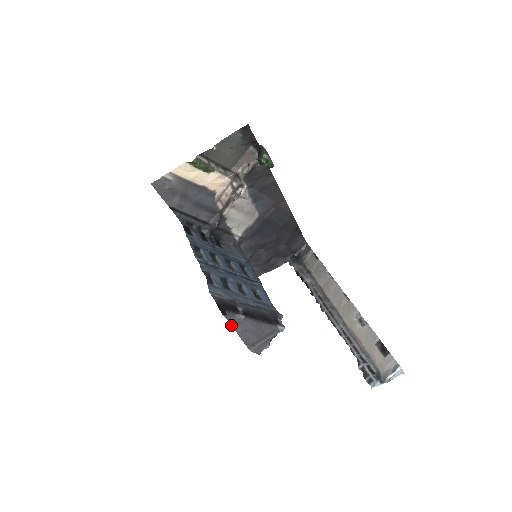
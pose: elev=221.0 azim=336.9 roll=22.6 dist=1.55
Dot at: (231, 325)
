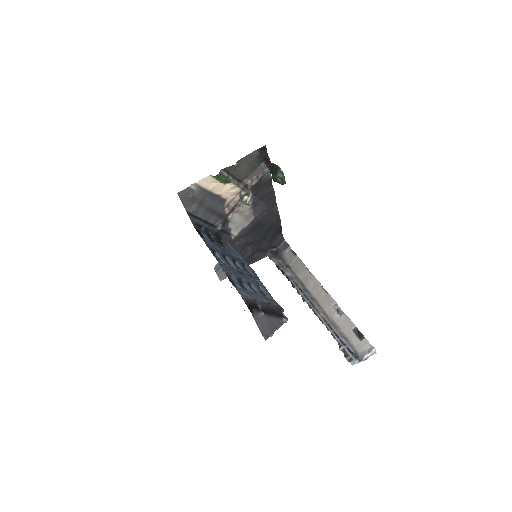
Dot at: (255, 321)
